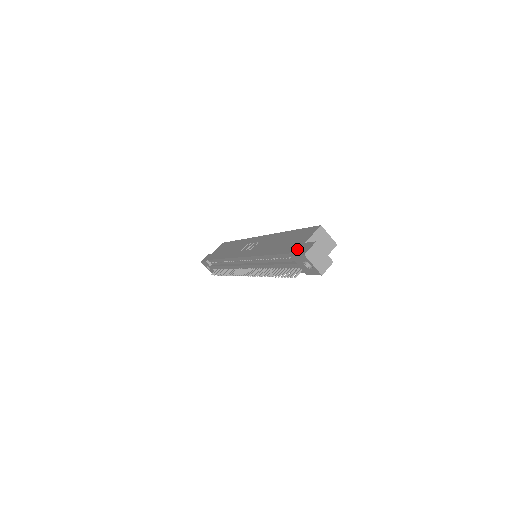
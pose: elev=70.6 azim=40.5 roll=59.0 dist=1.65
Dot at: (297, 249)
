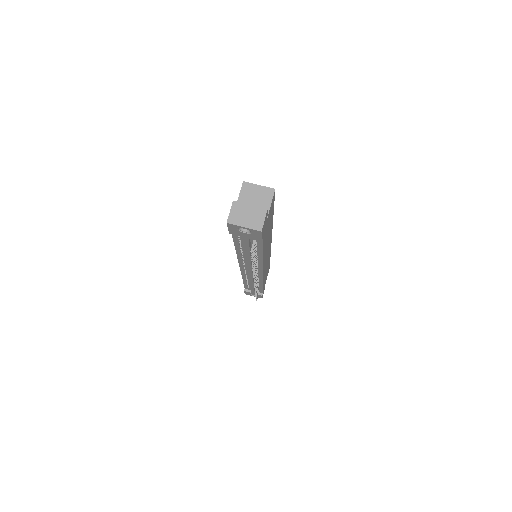
Dot at: occluded
